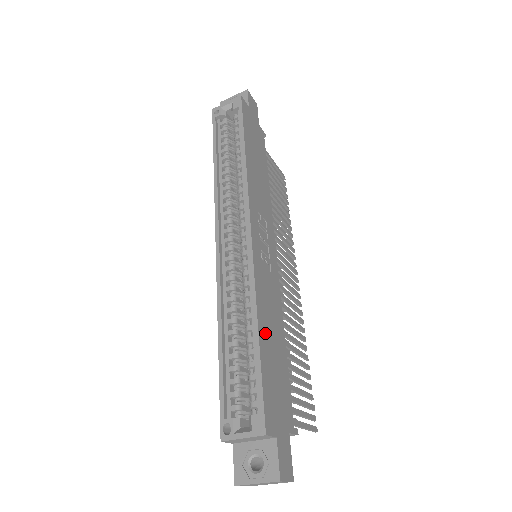
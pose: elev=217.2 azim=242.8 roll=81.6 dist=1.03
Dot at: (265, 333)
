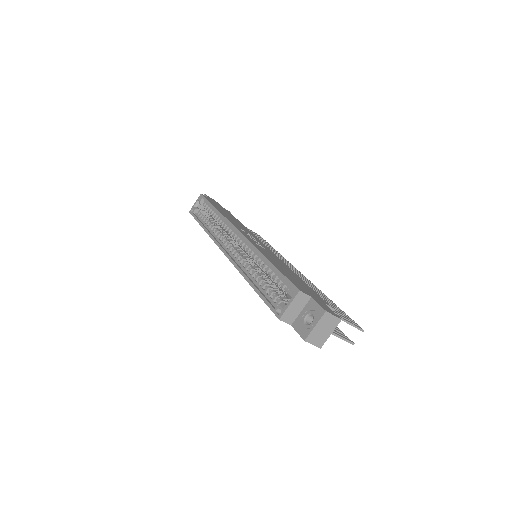
Dot at: (275, 263)
